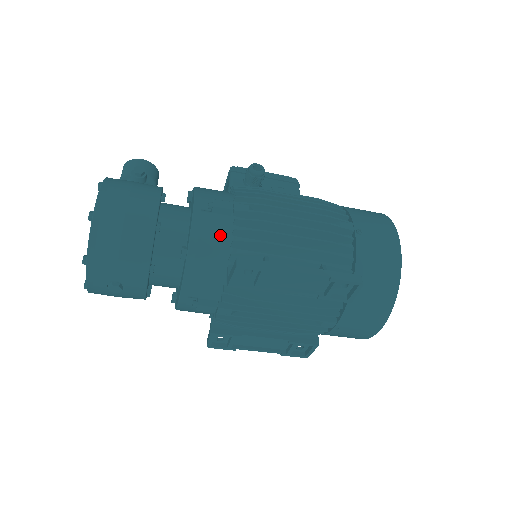
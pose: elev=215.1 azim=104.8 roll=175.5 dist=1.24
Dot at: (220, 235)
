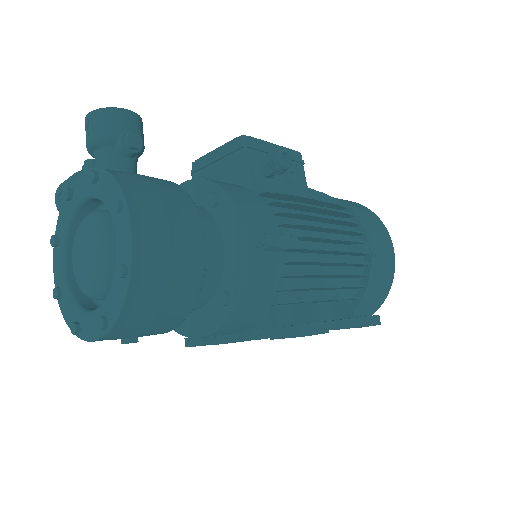
Dot at: (269, 280)
